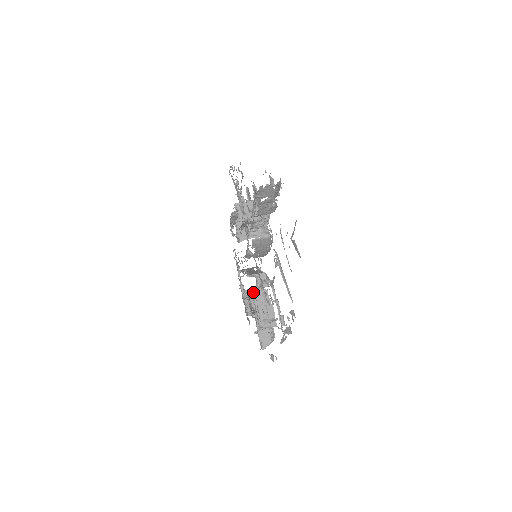
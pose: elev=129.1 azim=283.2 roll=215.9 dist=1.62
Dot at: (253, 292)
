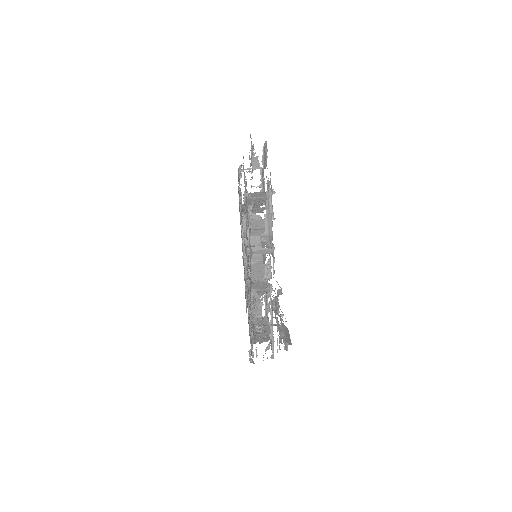
Dot at: occluded
